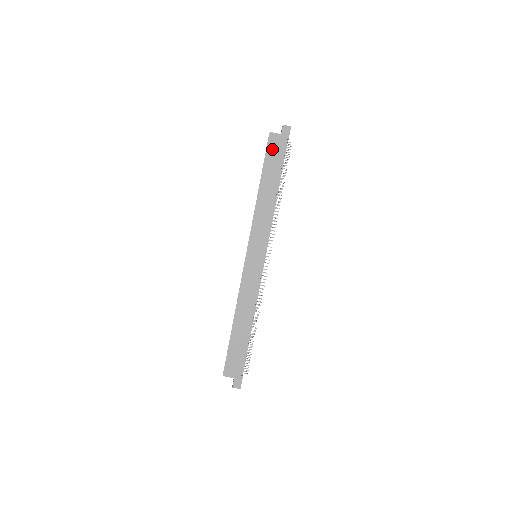
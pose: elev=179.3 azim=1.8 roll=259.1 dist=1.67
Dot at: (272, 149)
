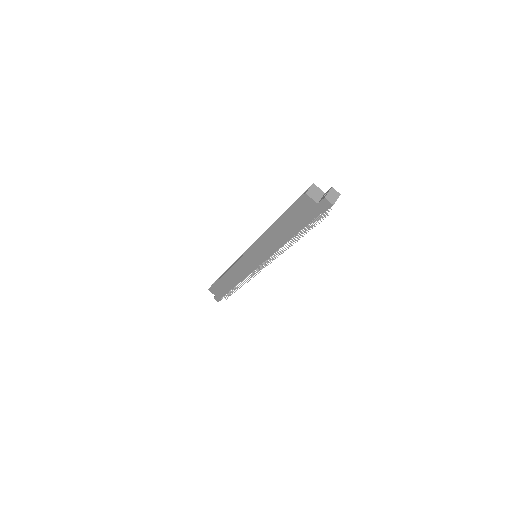
Dot at: (301, 208)
